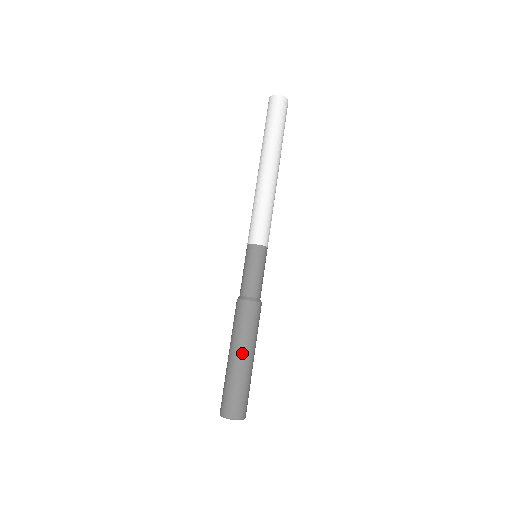
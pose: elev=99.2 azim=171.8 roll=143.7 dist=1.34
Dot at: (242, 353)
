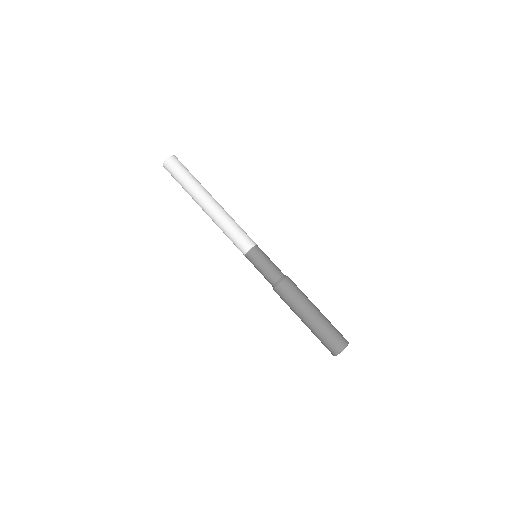
Dot at: (304, 316)
